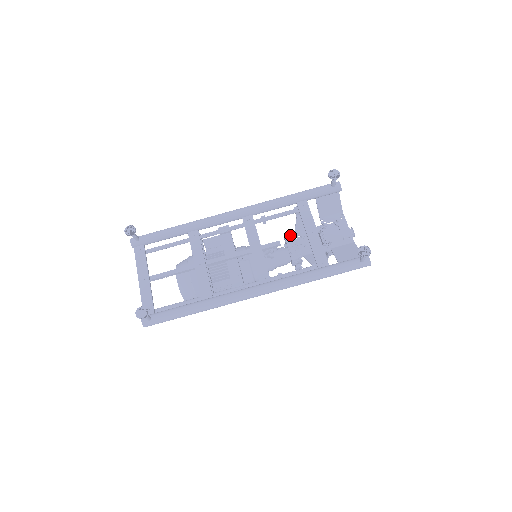
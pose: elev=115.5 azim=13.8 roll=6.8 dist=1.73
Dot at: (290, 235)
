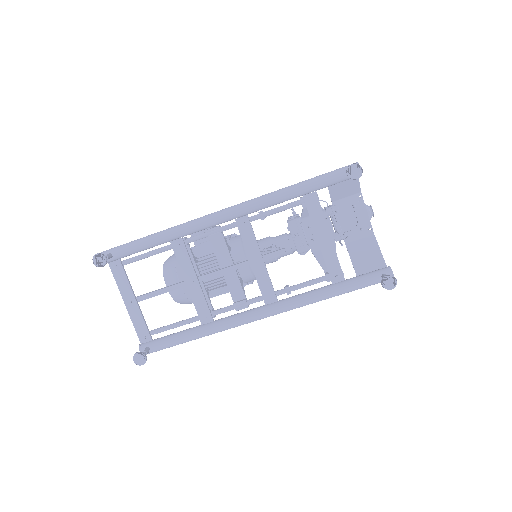
Dot at: (295, 222)
